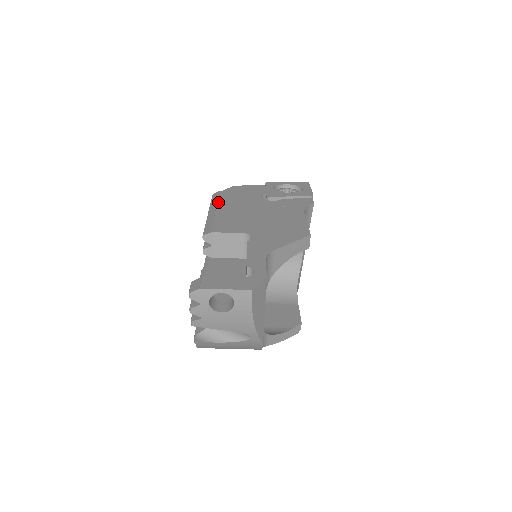
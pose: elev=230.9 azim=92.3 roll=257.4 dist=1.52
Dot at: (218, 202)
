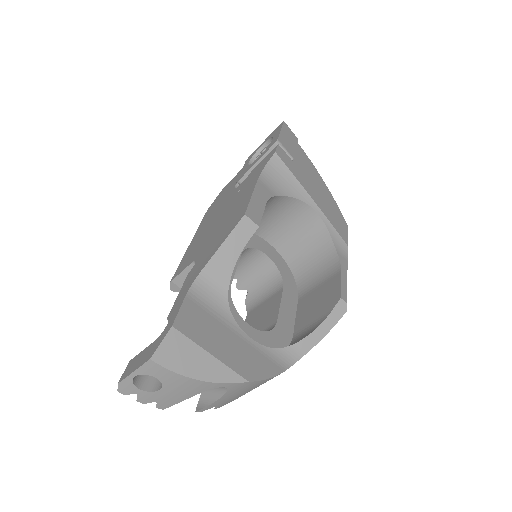
Dot at: (198, 228)
